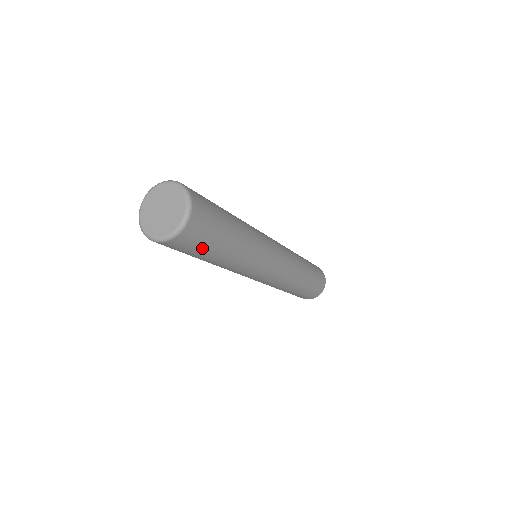
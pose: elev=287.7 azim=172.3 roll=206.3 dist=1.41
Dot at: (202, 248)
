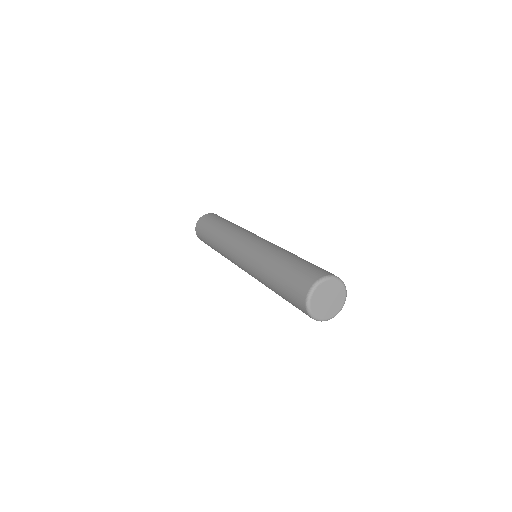
Dot at: occluded
